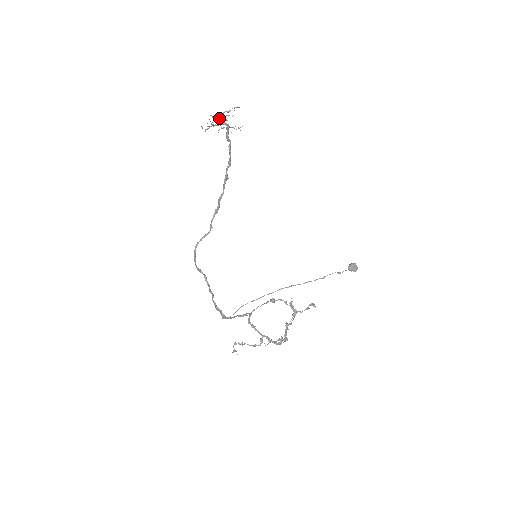
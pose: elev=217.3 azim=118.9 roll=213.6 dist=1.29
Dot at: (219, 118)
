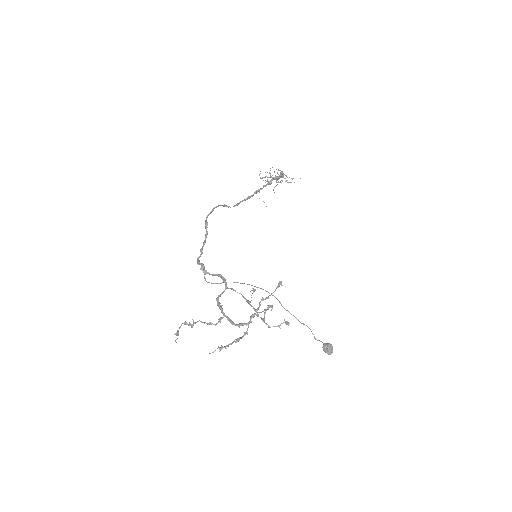
Dot at: (277, 172)
